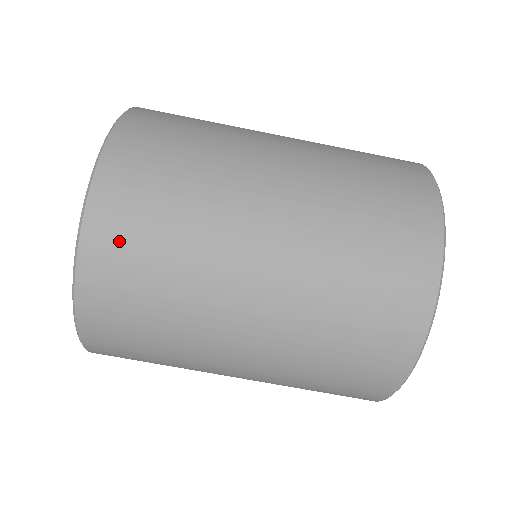
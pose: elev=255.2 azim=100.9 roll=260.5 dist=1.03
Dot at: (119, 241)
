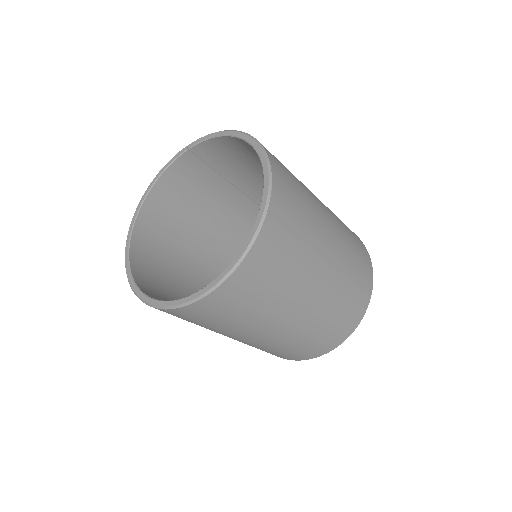
Dot at: (213, 310)
